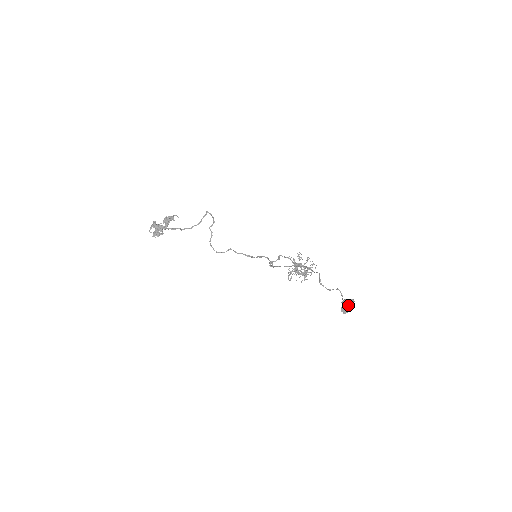
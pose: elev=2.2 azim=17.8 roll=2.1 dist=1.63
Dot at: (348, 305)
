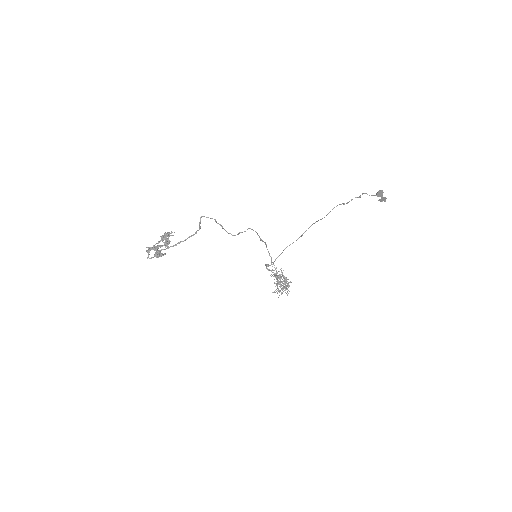
Dot at: (381, 198)
